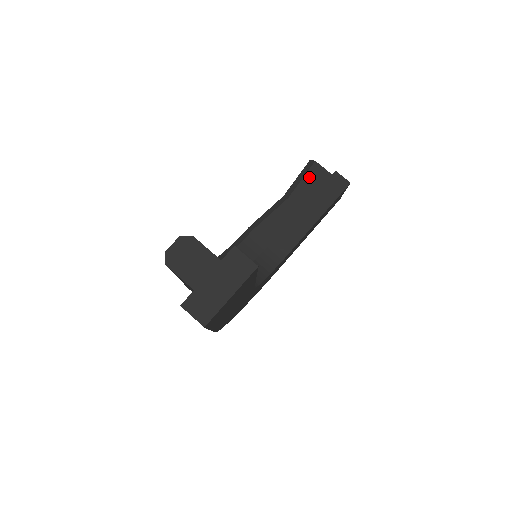
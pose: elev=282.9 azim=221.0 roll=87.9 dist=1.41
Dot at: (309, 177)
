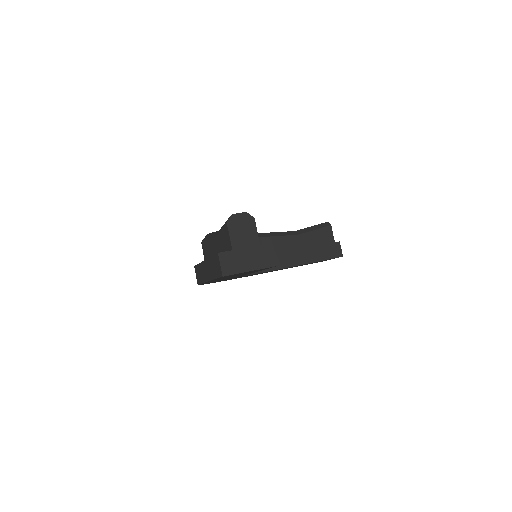
Dot at: (320, 232)
